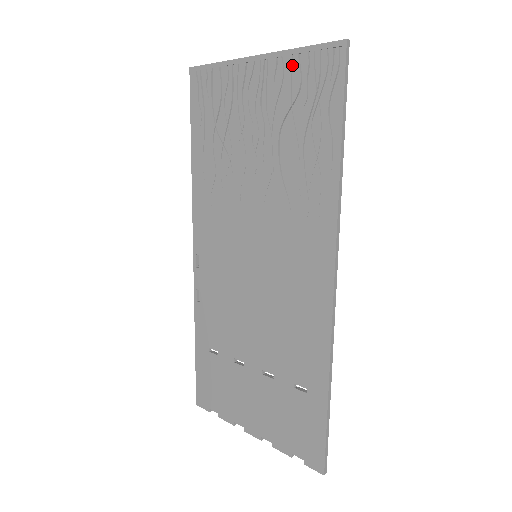
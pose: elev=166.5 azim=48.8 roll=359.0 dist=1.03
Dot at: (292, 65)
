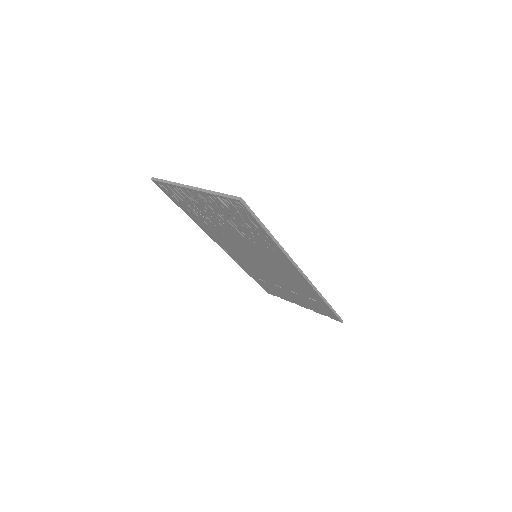
Dot at: (216, 199)
